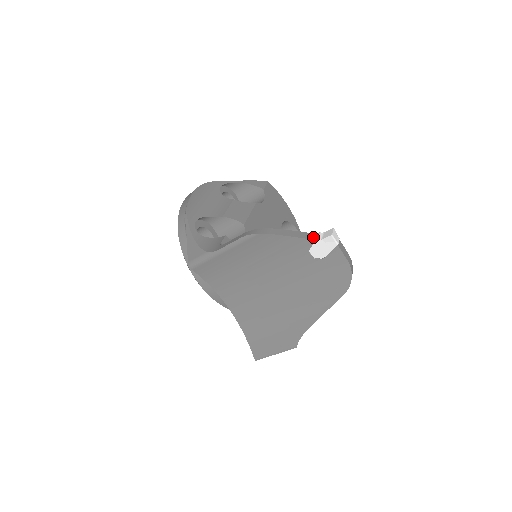
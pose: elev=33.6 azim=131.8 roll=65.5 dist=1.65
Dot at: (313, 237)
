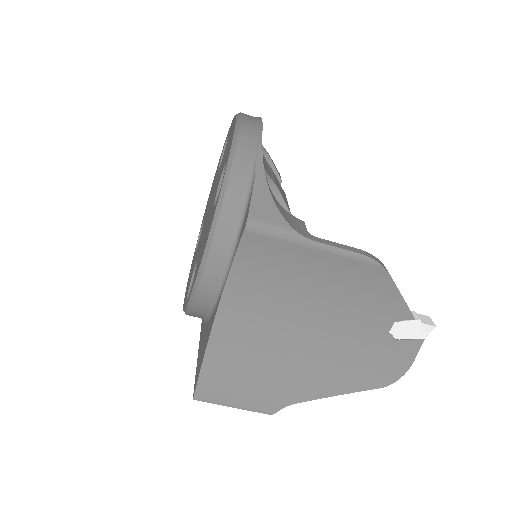
Dot at: (412, 312)
